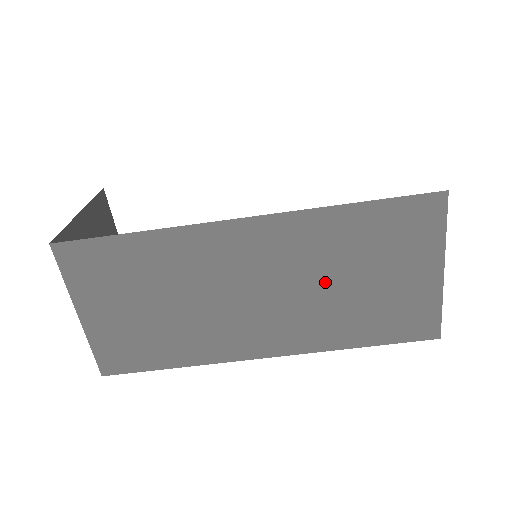
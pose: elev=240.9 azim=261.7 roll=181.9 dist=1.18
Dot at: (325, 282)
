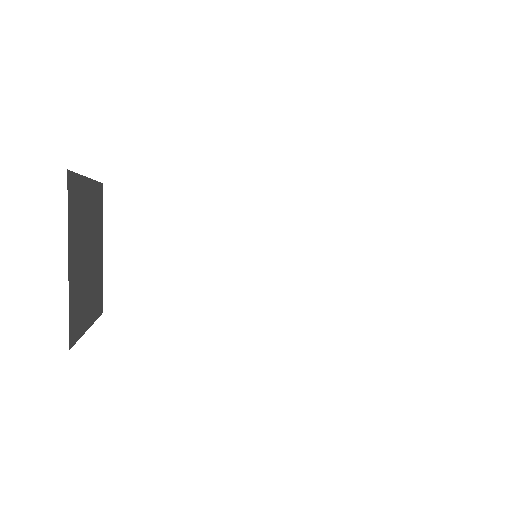
Dot at: occluded
